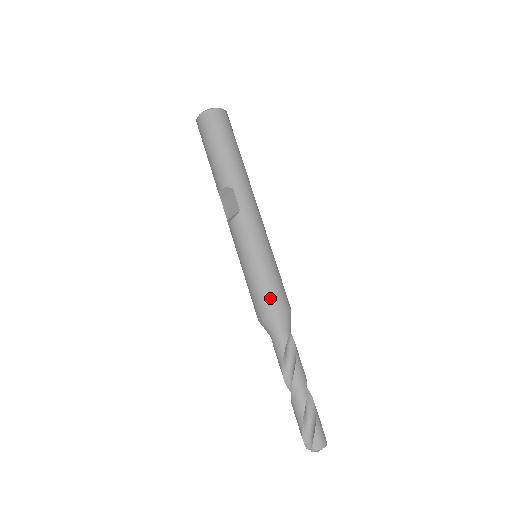
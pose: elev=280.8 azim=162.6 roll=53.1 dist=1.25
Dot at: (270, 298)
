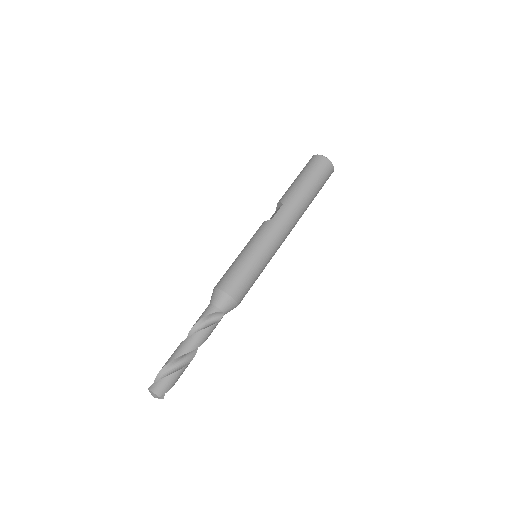
Dot at: (229, 279)
